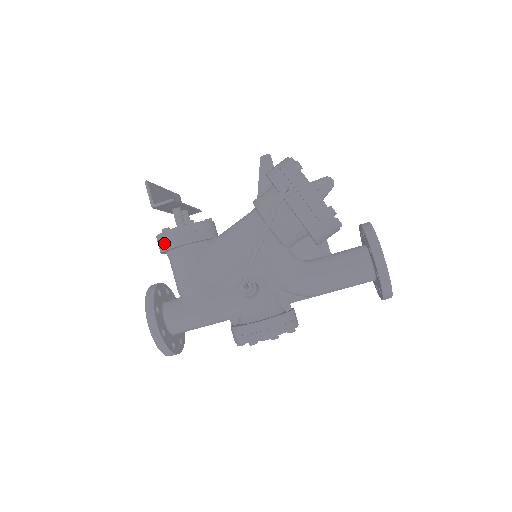
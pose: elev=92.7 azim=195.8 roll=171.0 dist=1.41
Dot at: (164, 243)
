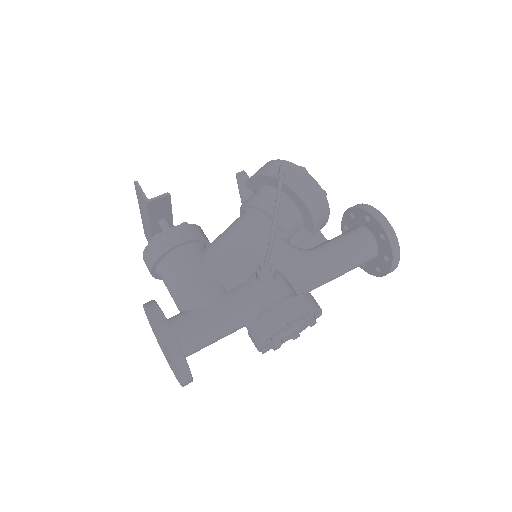
Dot at: (159, 247)
